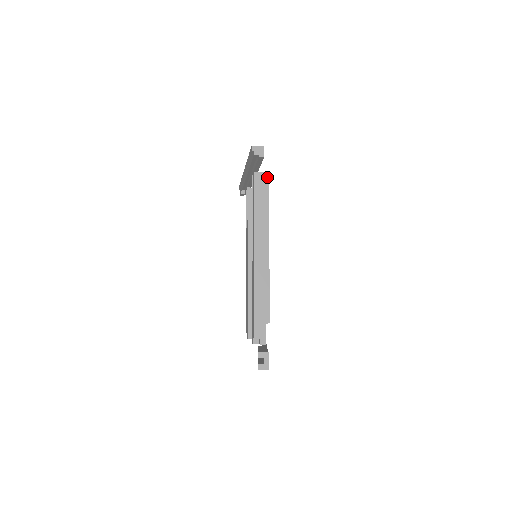
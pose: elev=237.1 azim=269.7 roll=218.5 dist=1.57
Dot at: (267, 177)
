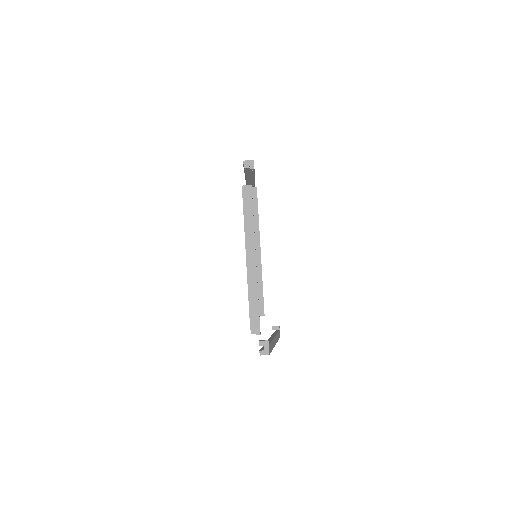
Dot at: (255, 188)
